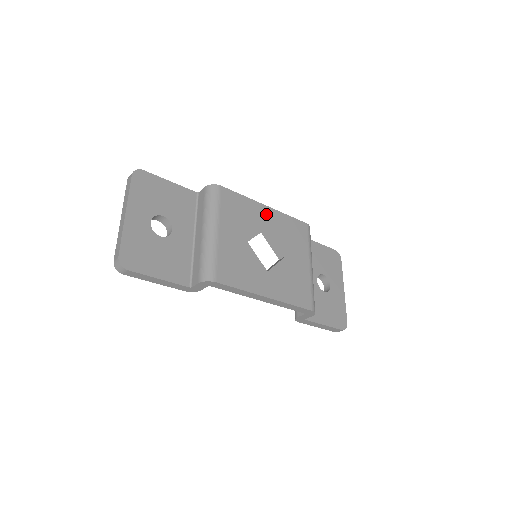
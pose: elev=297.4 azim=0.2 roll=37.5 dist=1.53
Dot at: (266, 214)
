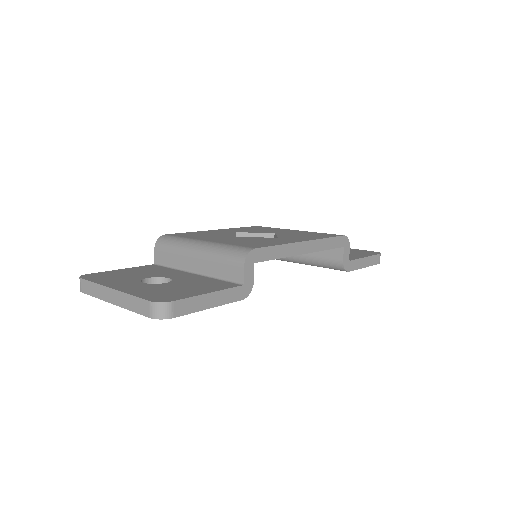
Dot at: (223, 231)
